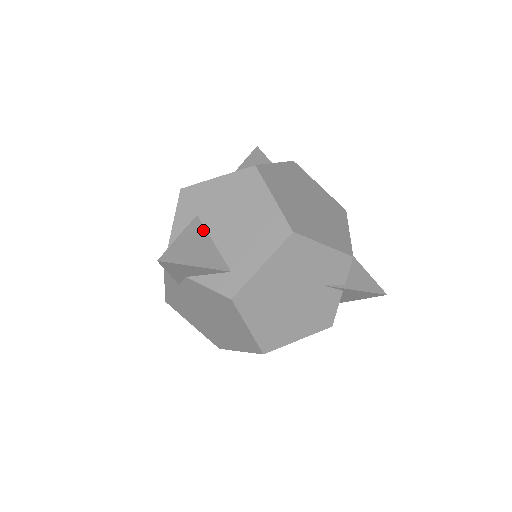
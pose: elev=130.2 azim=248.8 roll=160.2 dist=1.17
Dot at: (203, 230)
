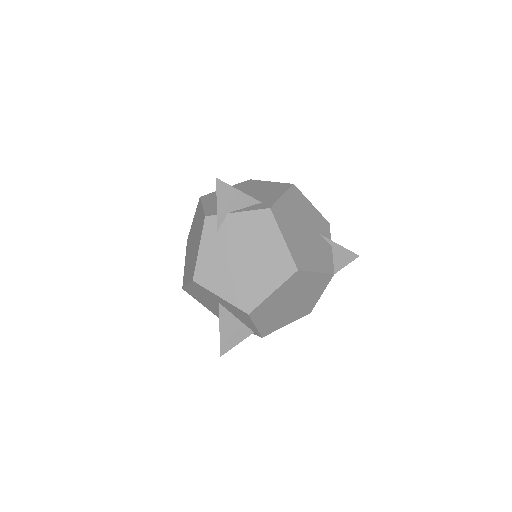
Dot at: occluded
